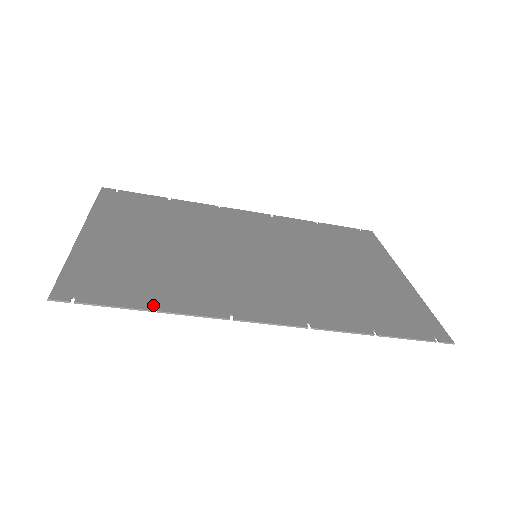
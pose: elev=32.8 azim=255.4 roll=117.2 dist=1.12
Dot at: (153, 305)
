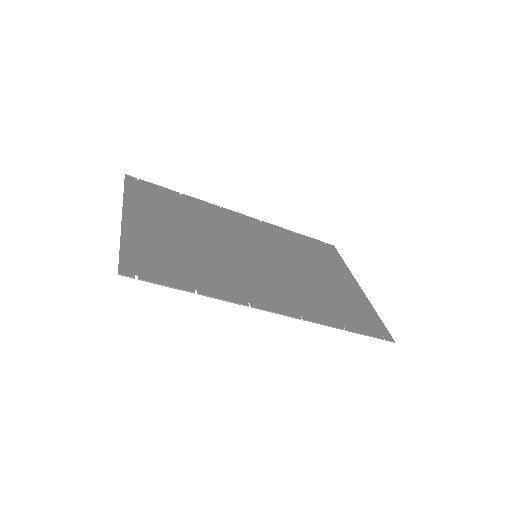
Dot at: (194, 288)
